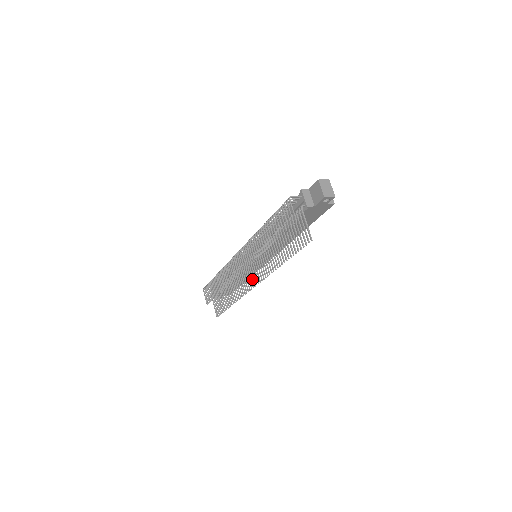
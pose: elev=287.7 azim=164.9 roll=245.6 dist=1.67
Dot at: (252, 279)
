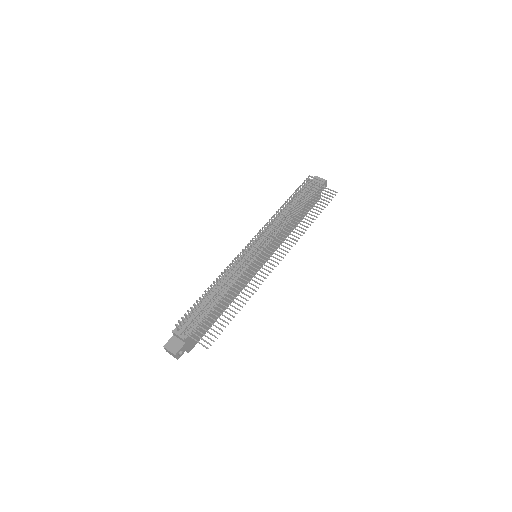
Dot at: (274, 257)
